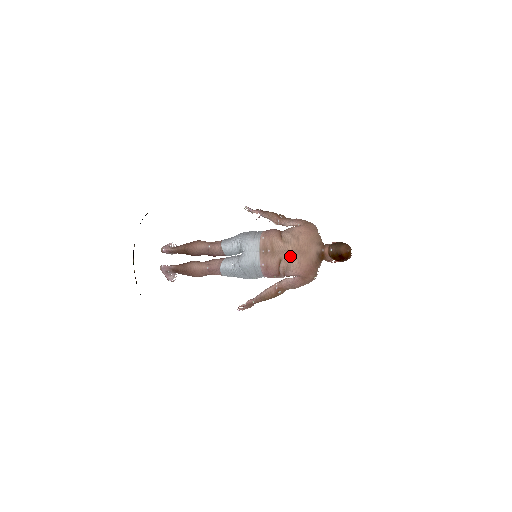
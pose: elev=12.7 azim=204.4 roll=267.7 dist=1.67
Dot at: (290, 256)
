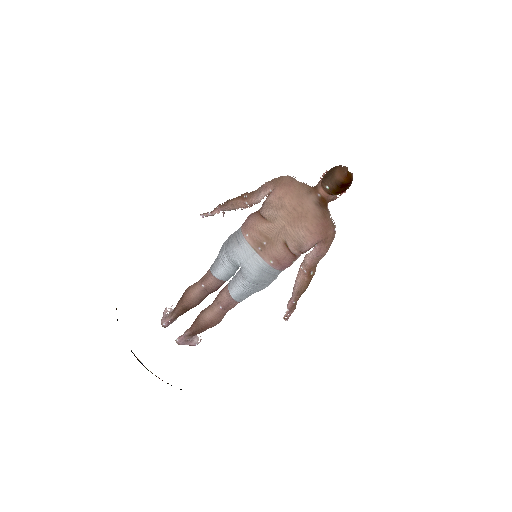
Dot at: (291, 231)
